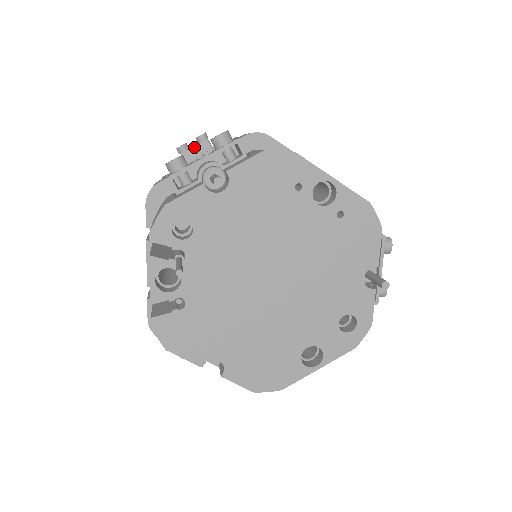
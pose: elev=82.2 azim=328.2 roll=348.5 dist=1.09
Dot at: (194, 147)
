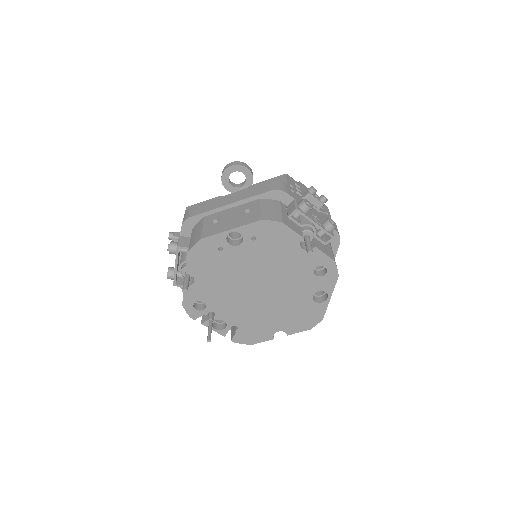
Dot at: occluded
